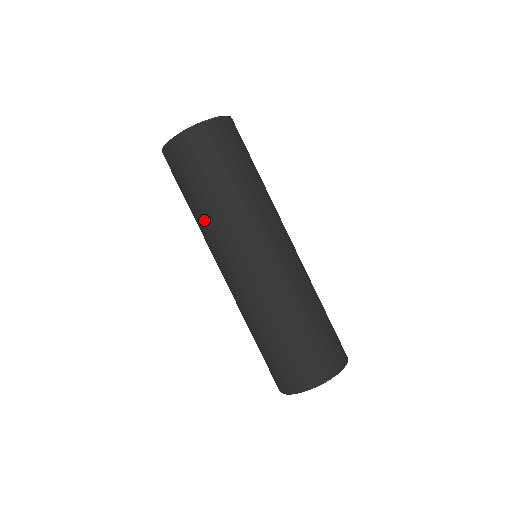
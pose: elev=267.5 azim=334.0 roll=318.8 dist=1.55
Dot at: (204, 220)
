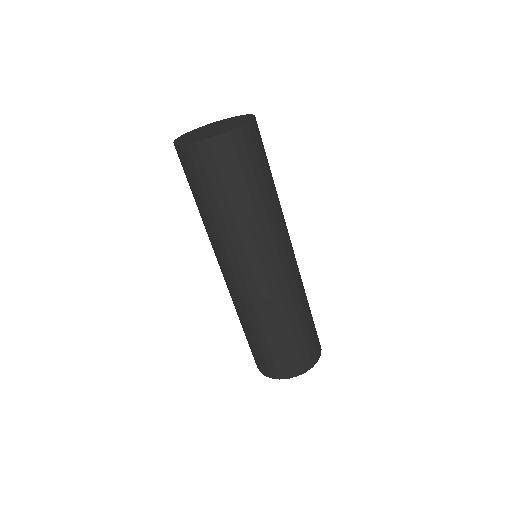
Dot at: (243, 223)
